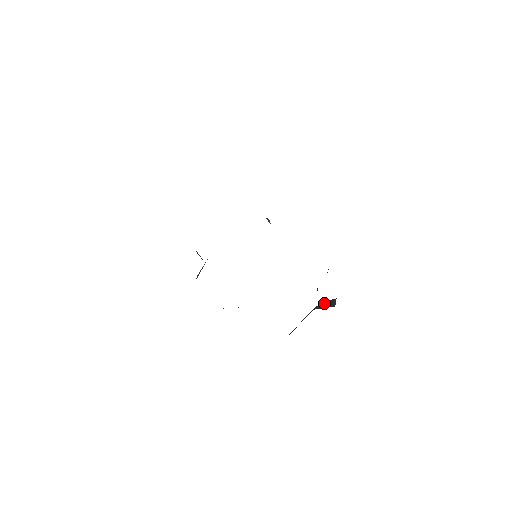
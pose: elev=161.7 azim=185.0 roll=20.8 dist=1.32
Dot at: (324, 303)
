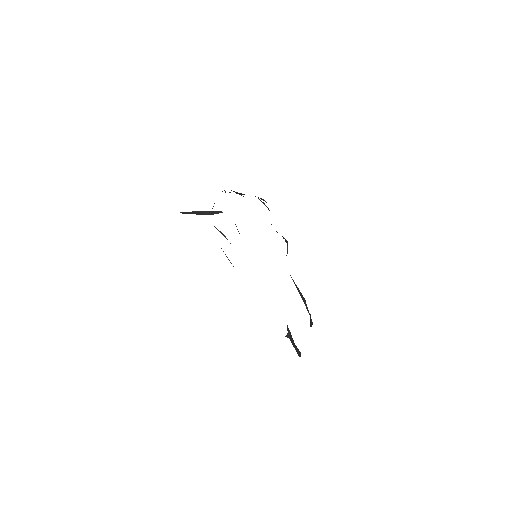
Dot at: occluded
